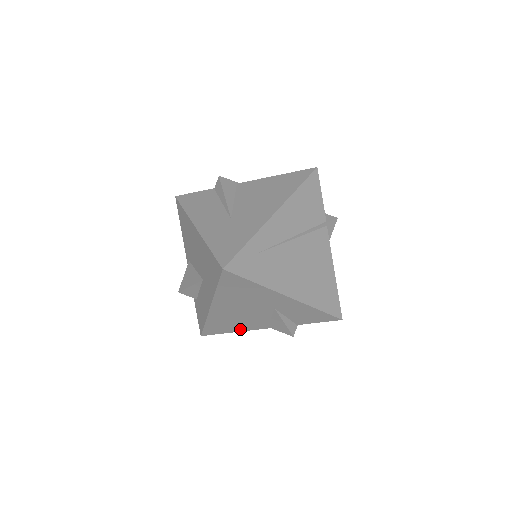
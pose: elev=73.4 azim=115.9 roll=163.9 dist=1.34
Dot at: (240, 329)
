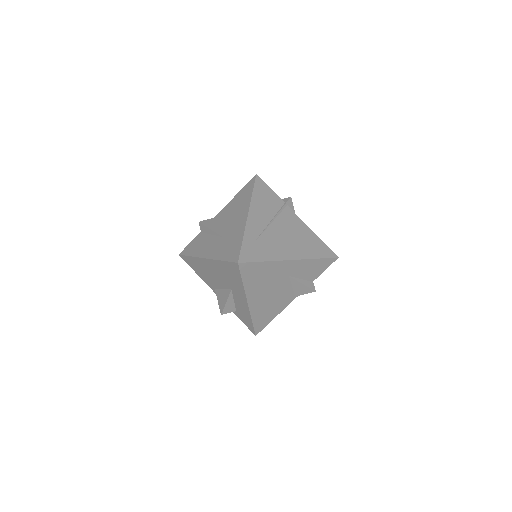
Dot at: (278, 311)
